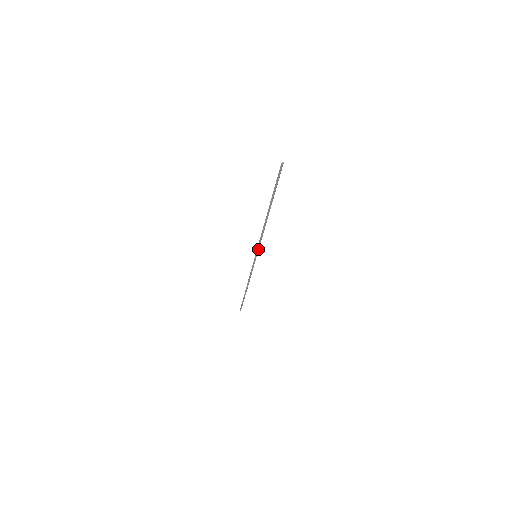
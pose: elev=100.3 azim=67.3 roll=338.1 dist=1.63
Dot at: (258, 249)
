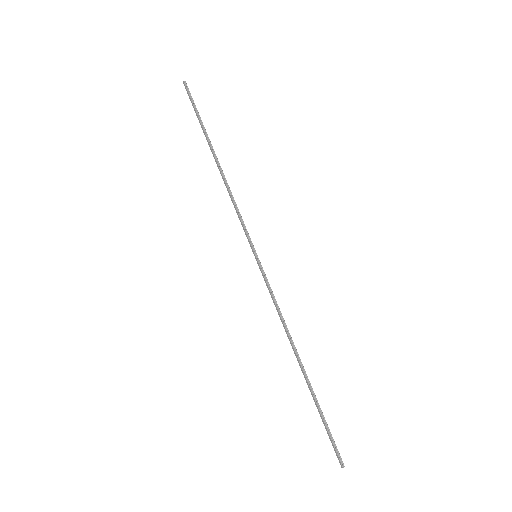
Dot at: (248, 235)
